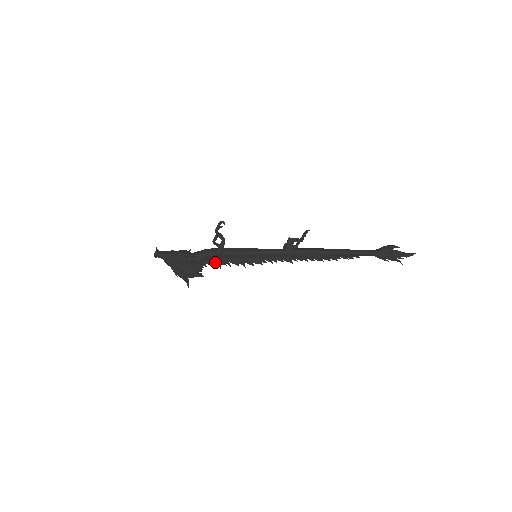
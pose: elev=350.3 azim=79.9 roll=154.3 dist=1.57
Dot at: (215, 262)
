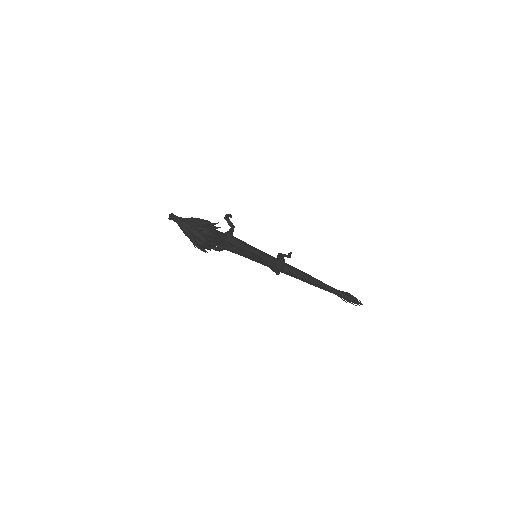
Dot at: (226, 243)
